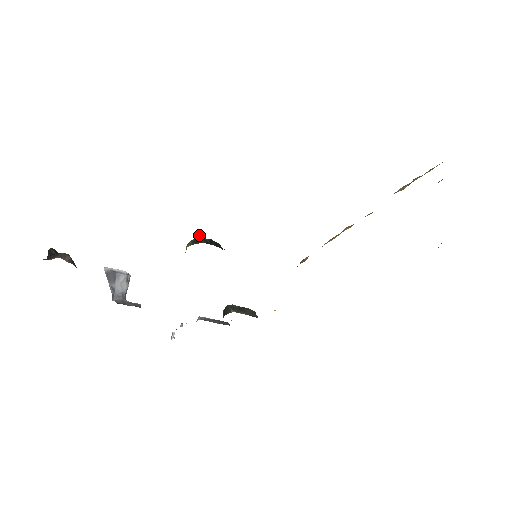
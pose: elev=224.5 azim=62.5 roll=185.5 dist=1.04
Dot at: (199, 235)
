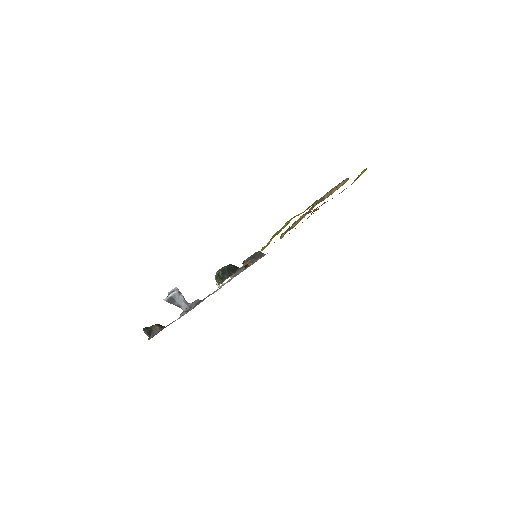
Dot at: (219, 273)
